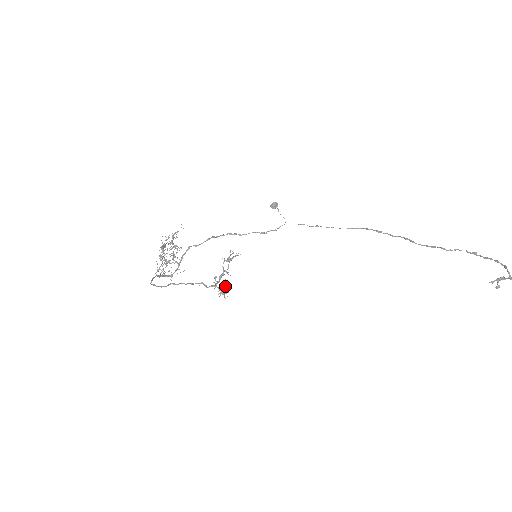
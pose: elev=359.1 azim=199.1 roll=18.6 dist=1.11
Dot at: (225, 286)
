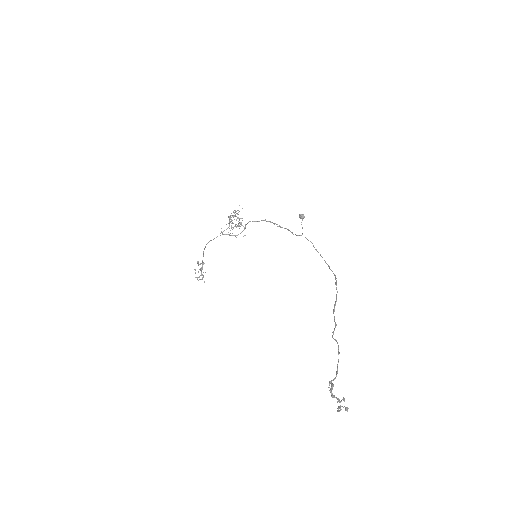
Dot at: (199, 277)
